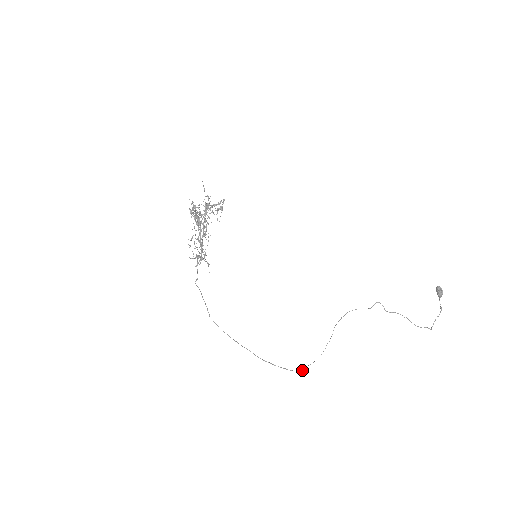
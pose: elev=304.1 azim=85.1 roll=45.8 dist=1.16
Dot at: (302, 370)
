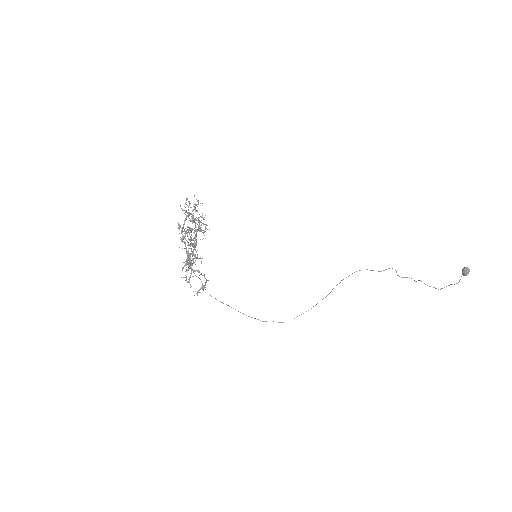
Dot at: occluded
